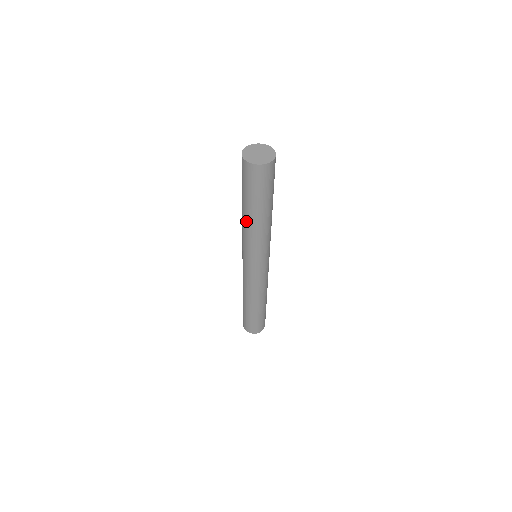
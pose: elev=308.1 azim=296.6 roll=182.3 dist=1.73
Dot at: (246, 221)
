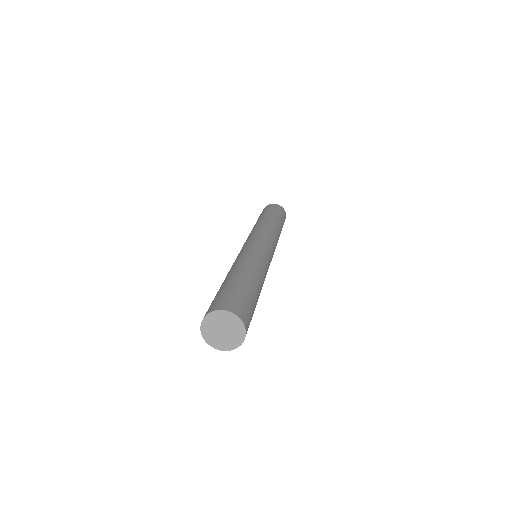
Dot at: occluded
